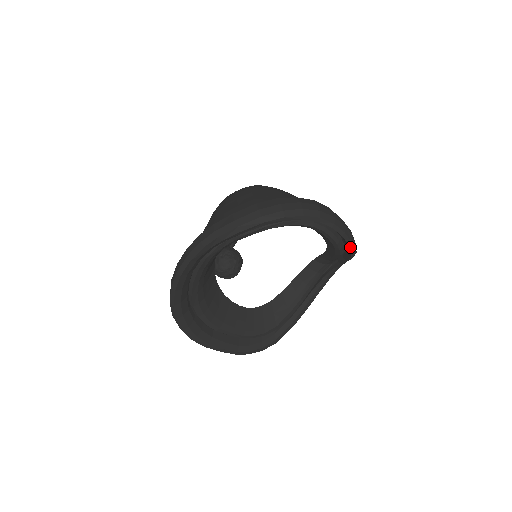
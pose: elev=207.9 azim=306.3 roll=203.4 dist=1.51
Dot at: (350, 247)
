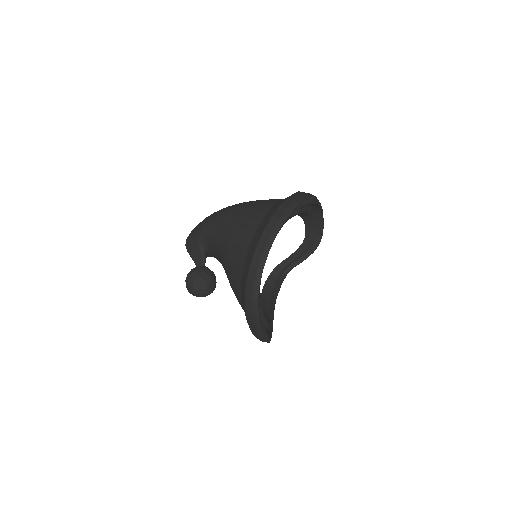
Dot at: occluded
